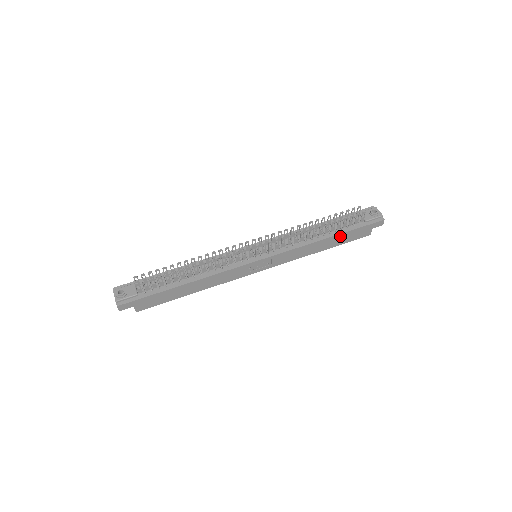
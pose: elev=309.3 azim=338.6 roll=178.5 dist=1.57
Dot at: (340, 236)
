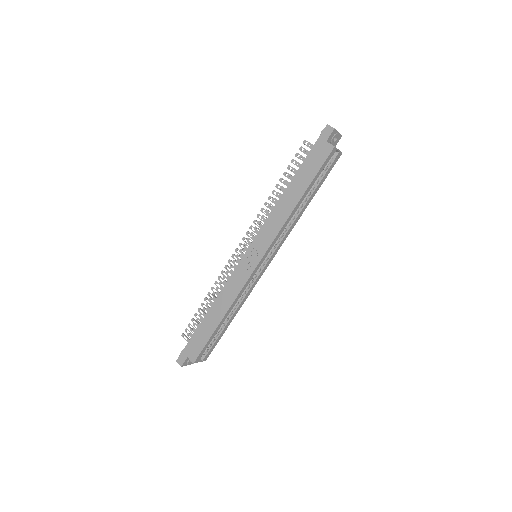
Dot at: (299, 175)
